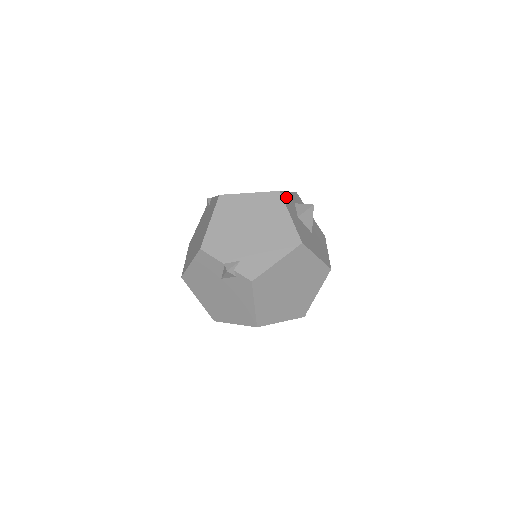
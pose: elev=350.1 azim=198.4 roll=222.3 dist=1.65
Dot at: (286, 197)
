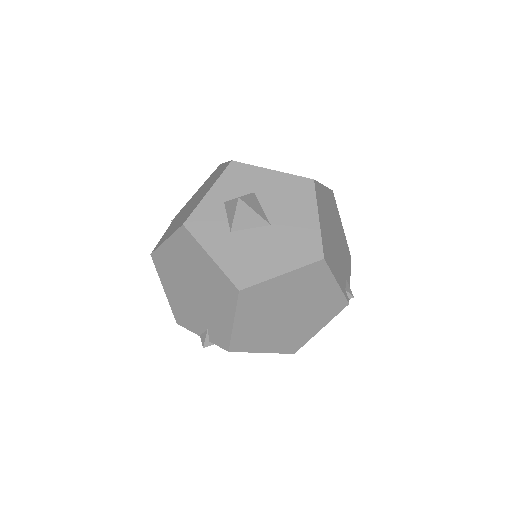
Dot at: (200, 217)
